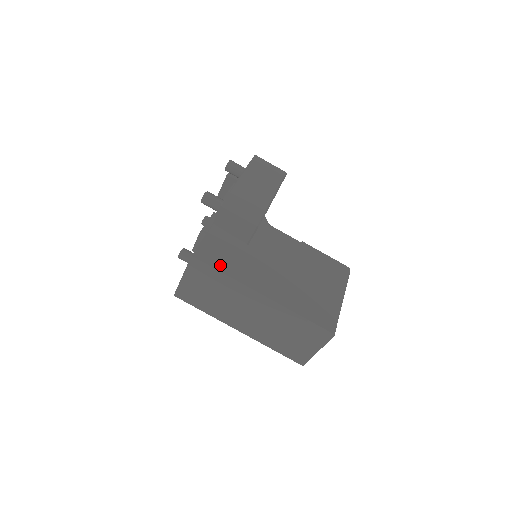
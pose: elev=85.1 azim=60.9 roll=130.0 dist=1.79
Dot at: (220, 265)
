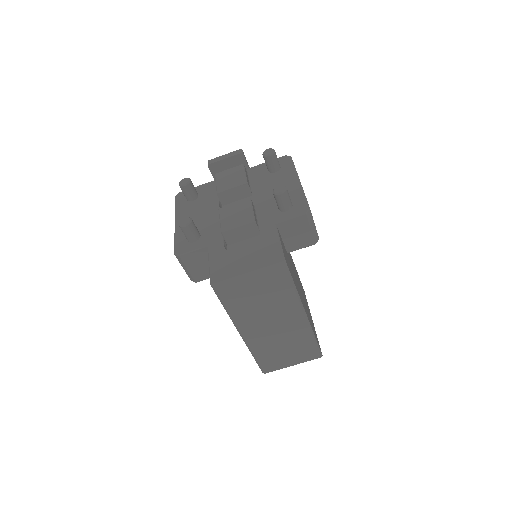
Dot at: occluded
